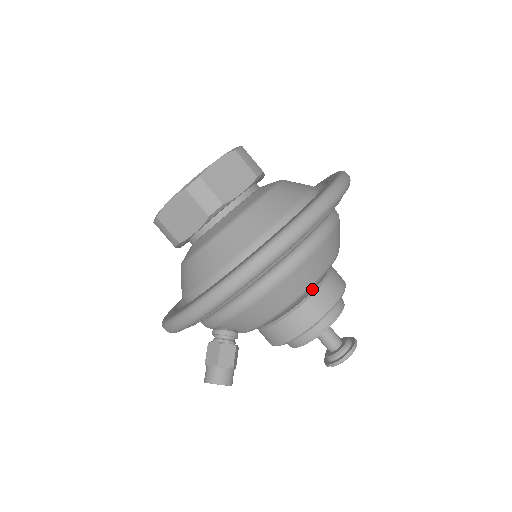
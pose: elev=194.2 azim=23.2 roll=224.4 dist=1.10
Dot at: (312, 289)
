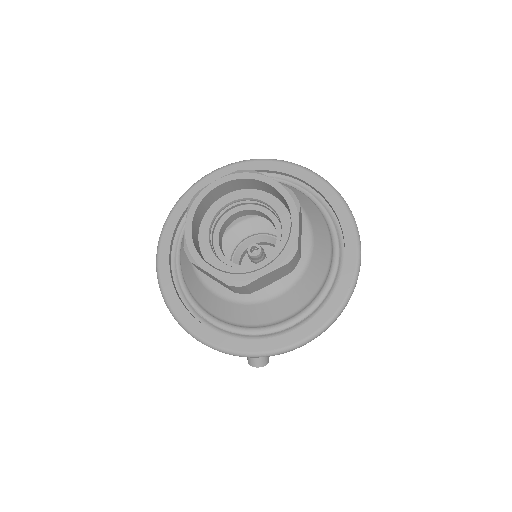
Dot at: occluded
